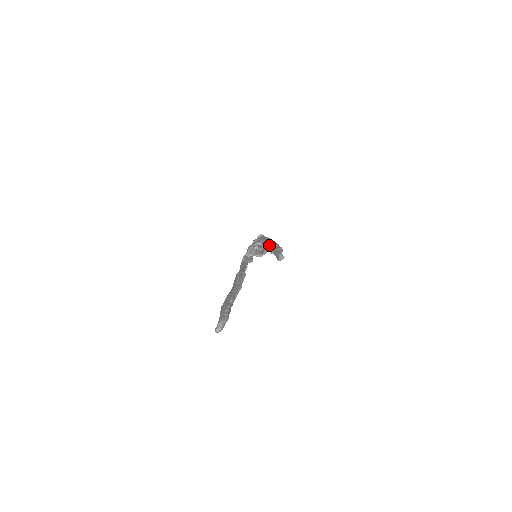
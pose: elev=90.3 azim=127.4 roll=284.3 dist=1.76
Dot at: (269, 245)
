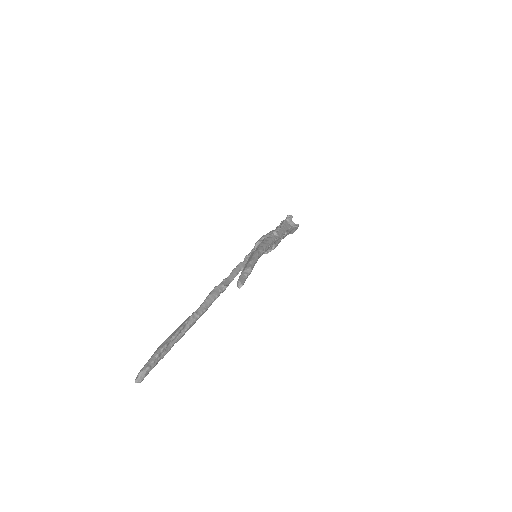
Dot at: occluded
